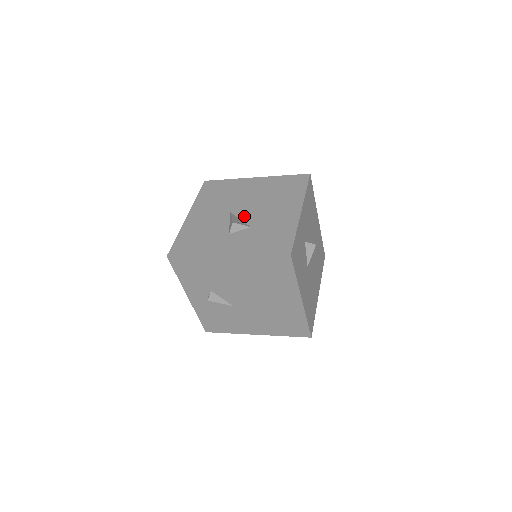
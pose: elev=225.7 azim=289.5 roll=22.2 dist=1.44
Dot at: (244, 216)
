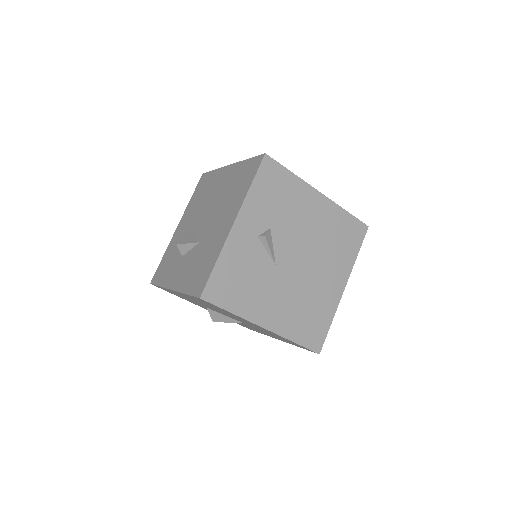
Dot at: occluded
